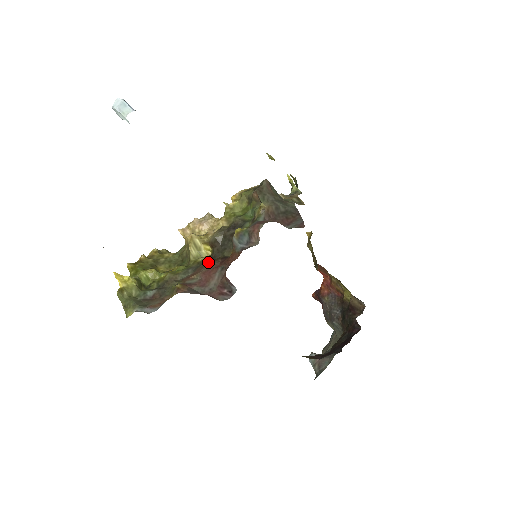
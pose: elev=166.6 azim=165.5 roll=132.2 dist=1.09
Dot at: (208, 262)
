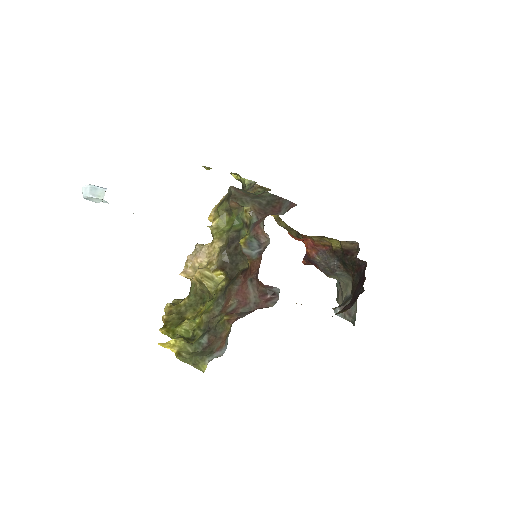
Dot at: (231, 284)
